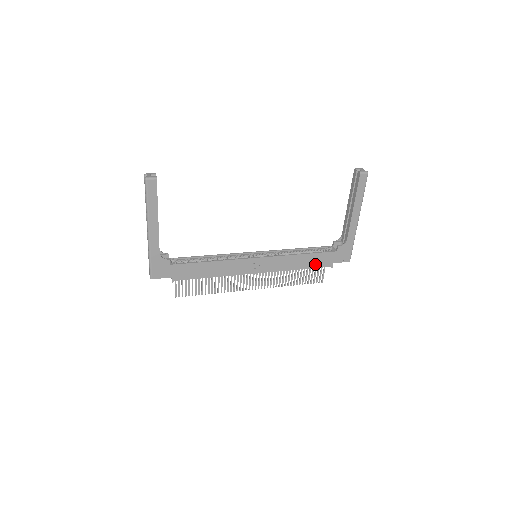
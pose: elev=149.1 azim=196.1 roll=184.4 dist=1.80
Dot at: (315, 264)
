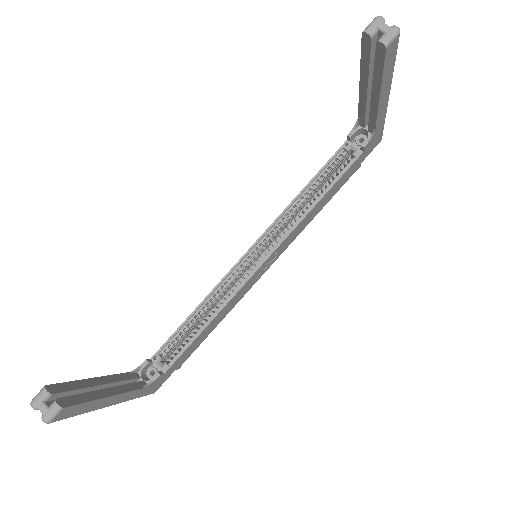
Dot at: (337, 189)
